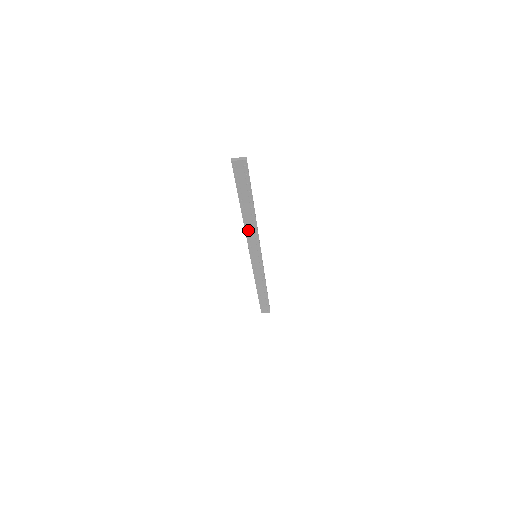
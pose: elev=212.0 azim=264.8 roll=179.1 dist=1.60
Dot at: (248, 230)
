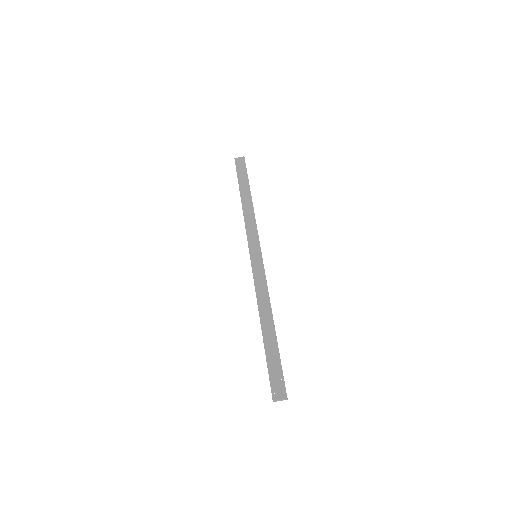
Dot at: (247, 218)
